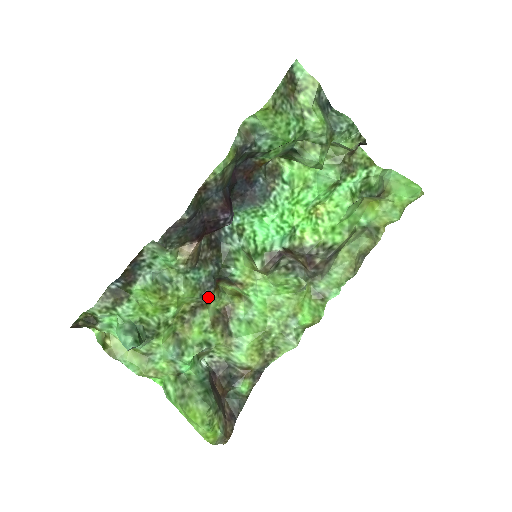
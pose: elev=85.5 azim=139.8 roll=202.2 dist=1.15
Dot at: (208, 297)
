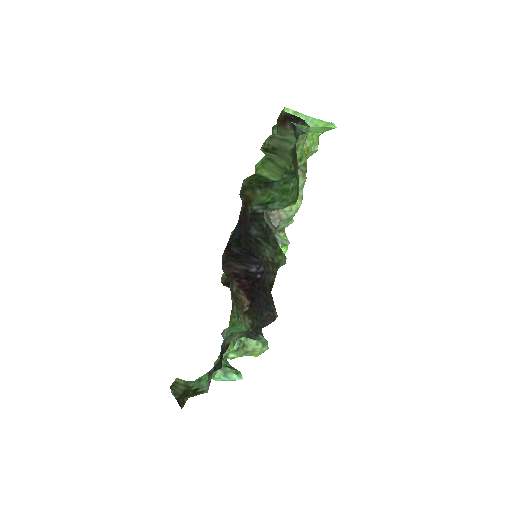
Dot at: occluded
